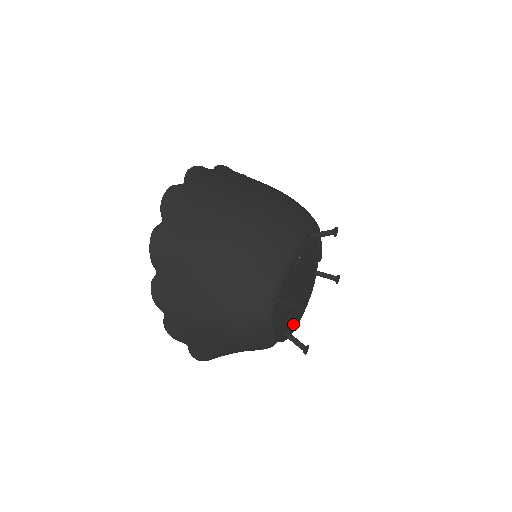
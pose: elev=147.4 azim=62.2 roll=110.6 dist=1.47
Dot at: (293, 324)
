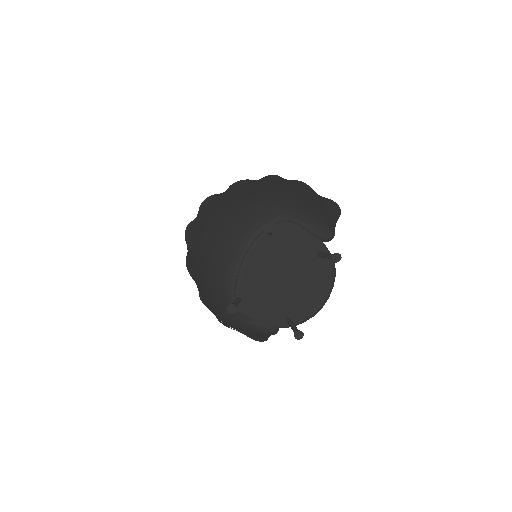
Dot at: (304, 309)
